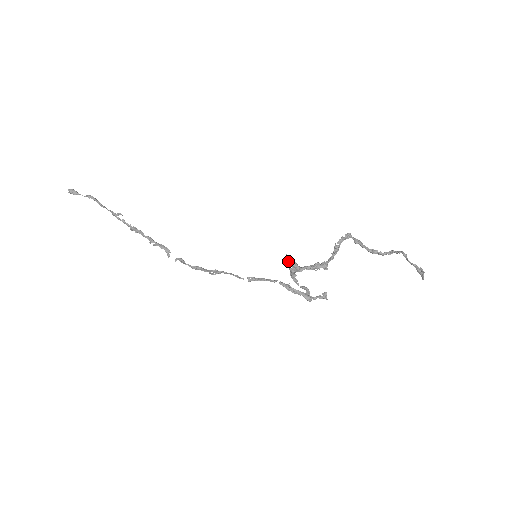
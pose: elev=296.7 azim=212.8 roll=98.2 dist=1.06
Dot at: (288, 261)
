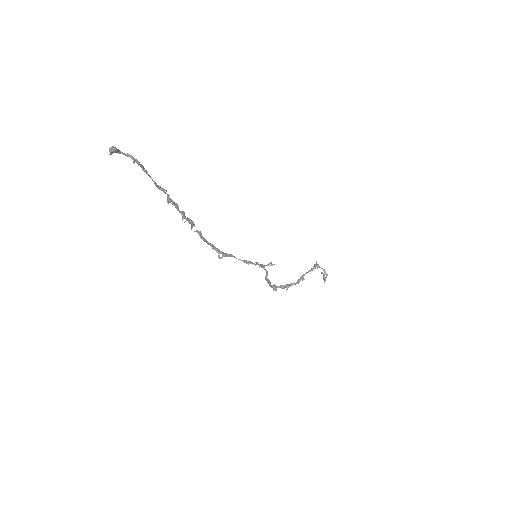
Dot at: (274, 286)
